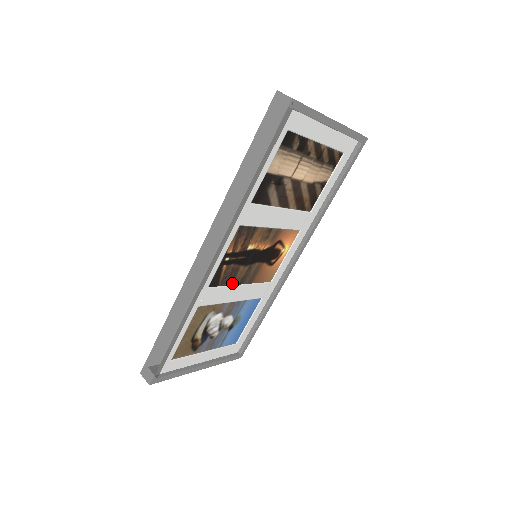
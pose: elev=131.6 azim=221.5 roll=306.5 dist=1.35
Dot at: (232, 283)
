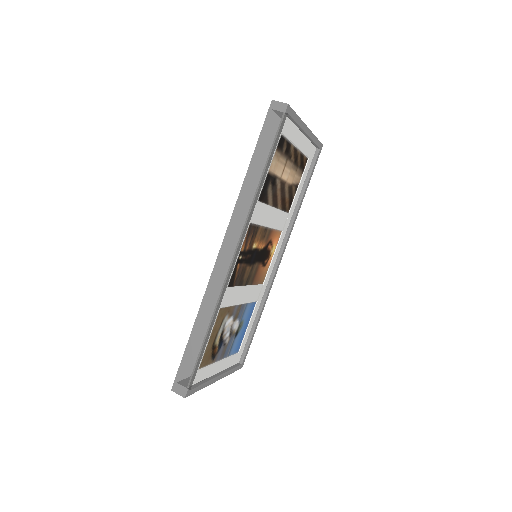
Dot at: (241, 284)
